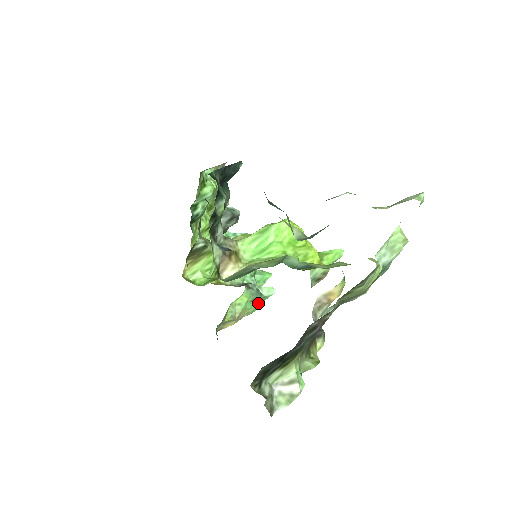
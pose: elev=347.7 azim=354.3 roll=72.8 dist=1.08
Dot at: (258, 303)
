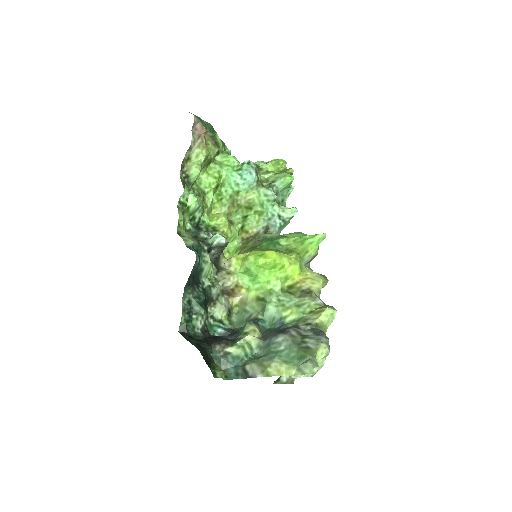
Dot at: (287, 224)
